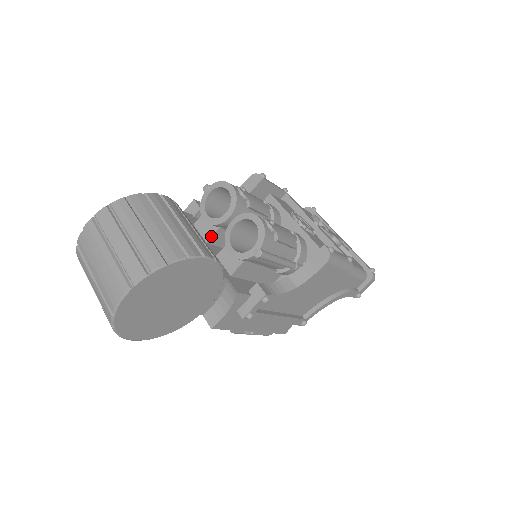
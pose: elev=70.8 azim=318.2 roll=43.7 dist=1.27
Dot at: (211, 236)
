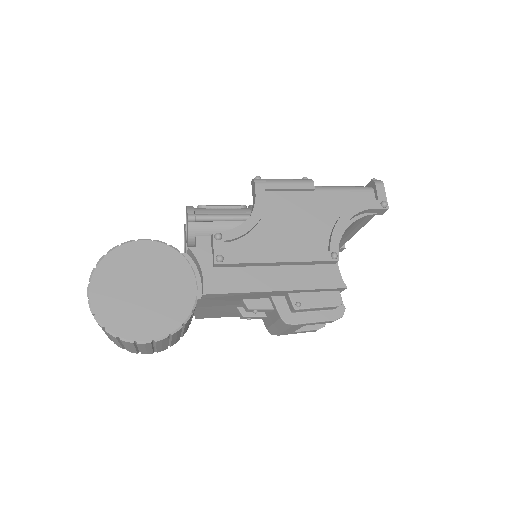
Dot at: occluded
